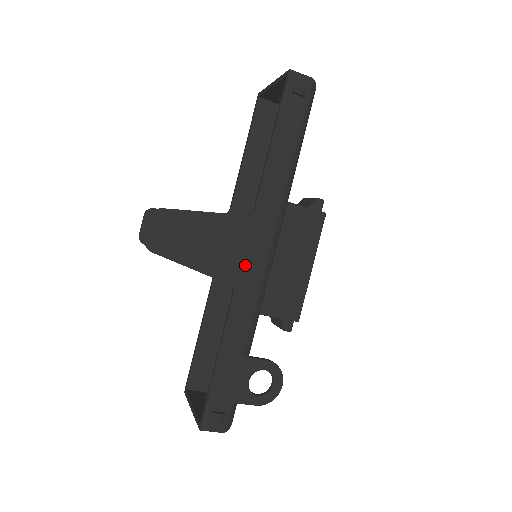
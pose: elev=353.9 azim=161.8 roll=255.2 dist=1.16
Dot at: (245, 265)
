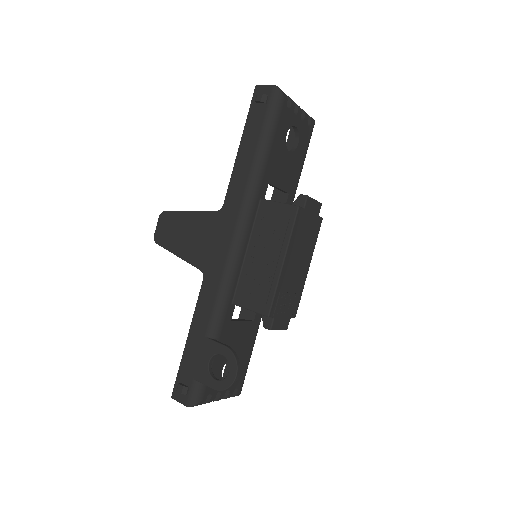
Dot at: (213, 254)
